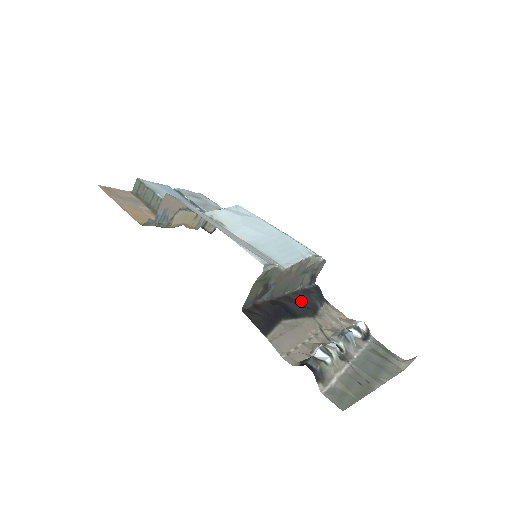
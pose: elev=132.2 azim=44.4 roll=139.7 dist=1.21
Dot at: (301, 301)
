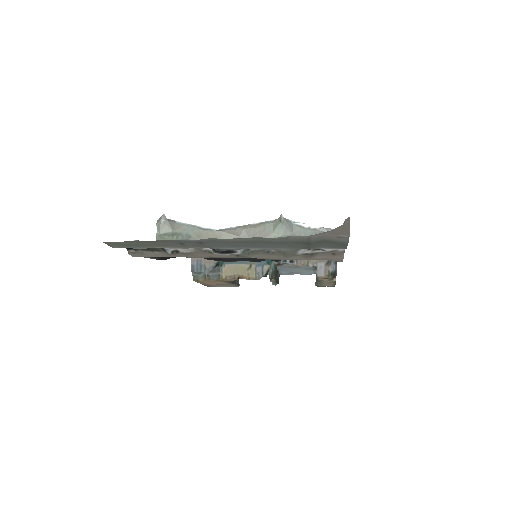
Dot at: occluded
